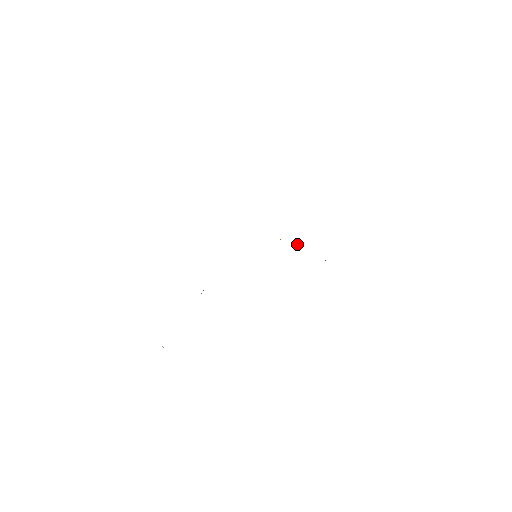
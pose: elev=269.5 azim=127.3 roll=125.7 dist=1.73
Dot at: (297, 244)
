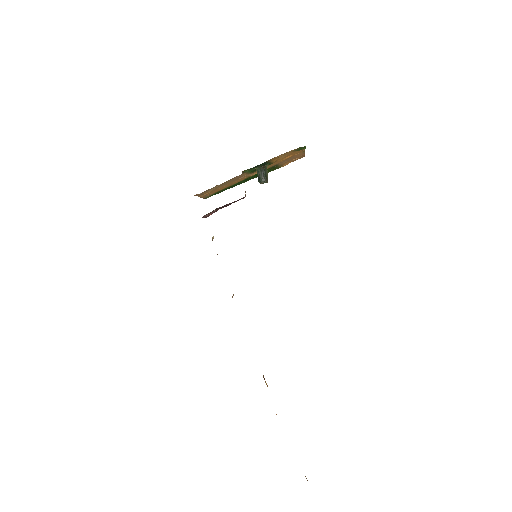
Dot at: (263, 176)
